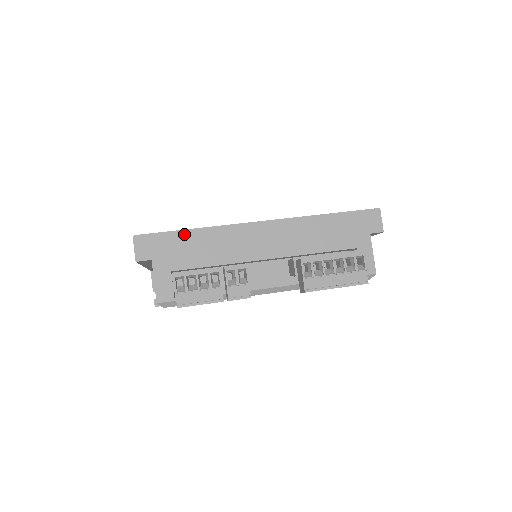
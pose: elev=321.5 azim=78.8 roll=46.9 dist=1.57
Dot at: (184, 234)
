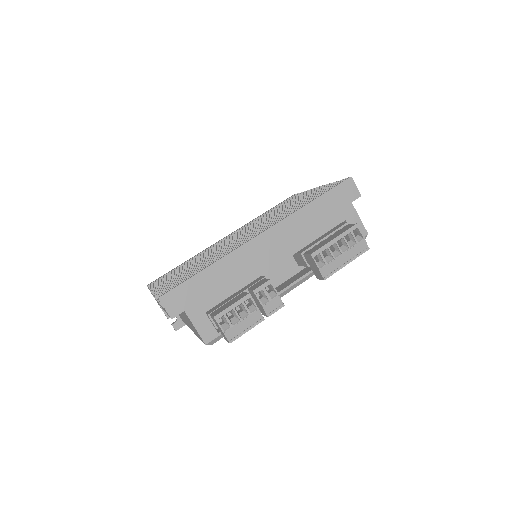
Dot at: (201, 275)
